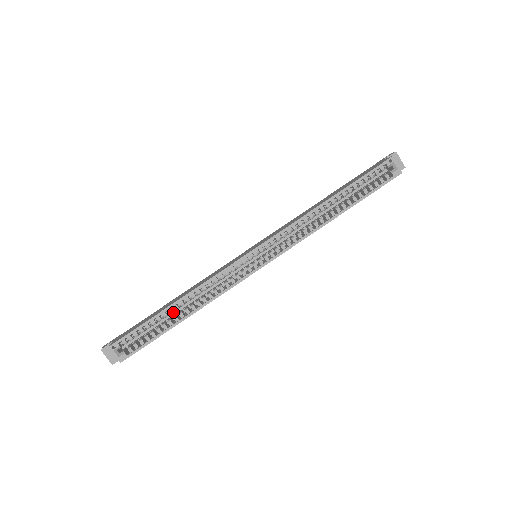
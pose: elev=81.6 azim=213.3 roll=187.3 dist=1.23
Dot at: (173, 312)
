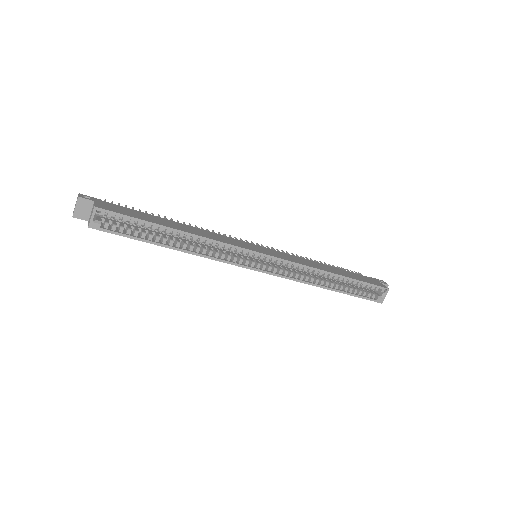
Dot at: occluded
